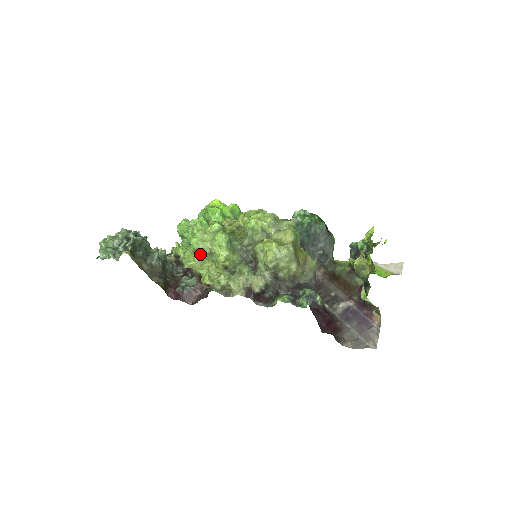
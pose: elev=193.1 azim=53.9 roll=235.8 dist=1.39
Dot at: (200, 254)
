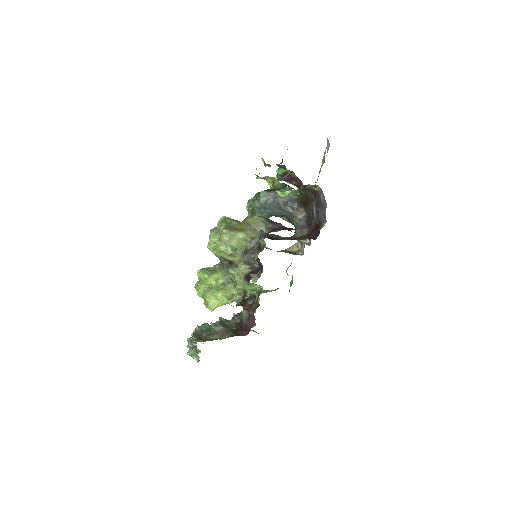
Dot at: (206, 296)
